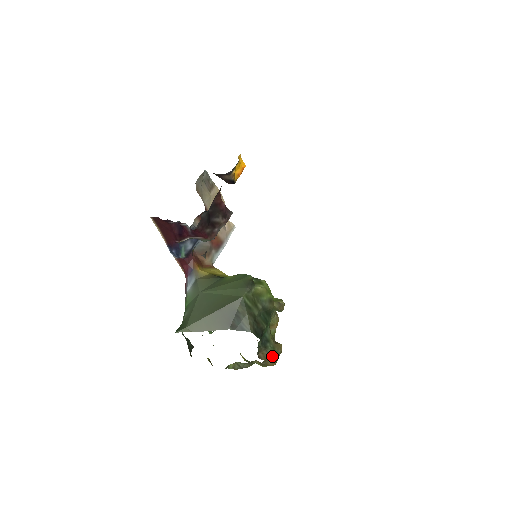
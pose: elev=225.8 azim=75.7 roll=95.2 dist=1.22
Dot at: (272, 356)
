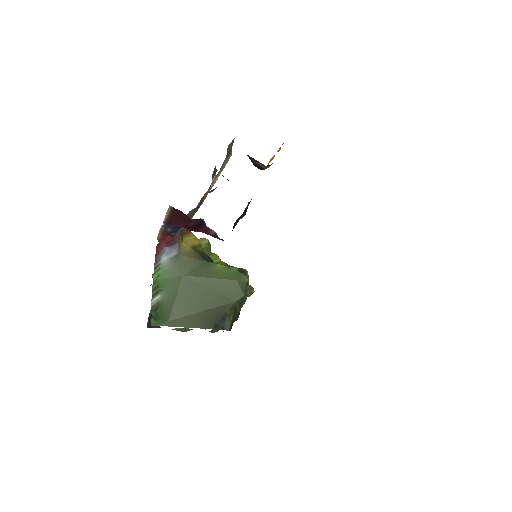
Dot at: occluded
